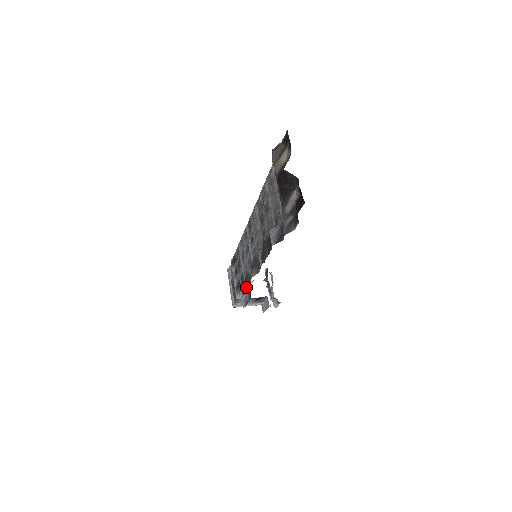
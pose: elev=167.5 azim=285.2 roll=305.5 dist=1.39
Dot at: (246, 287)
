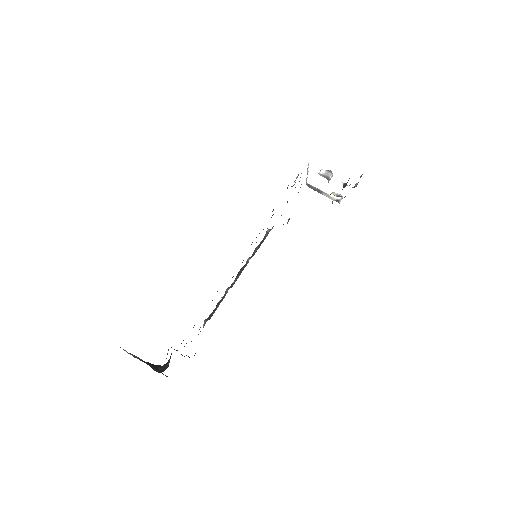
Dot at: occluded
